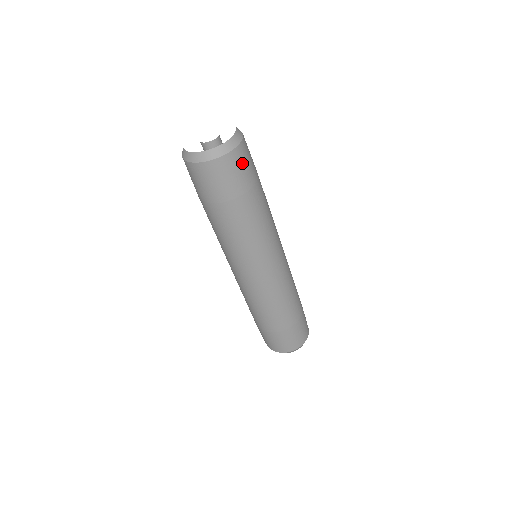
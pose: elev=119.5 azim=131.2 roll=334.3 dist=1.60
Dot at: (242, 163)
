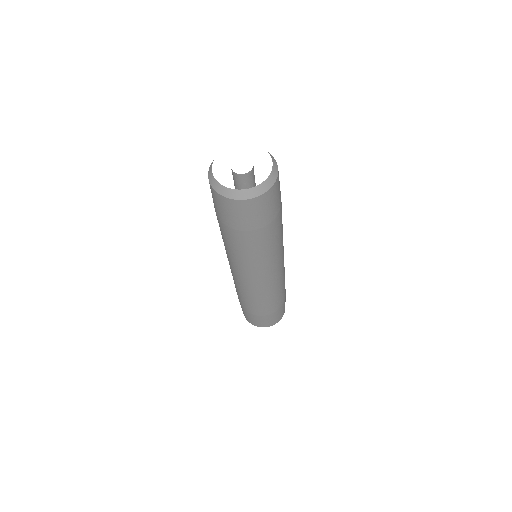
Dot at: (247, 212)
